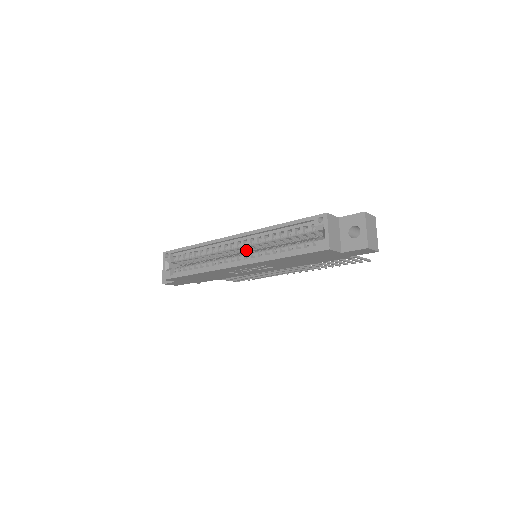
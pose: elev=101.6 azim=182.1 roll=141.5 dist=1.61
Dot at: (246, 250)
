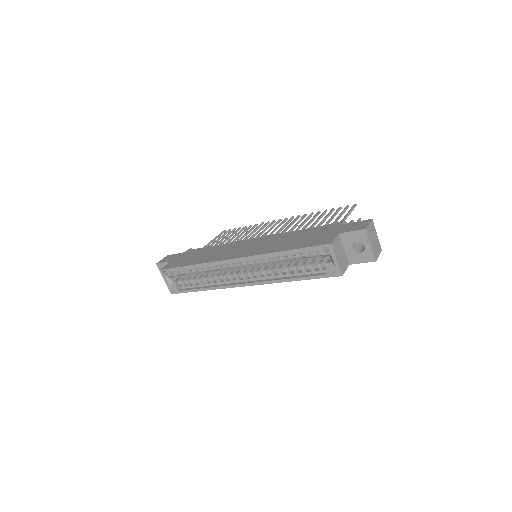
Dot at: occluded
